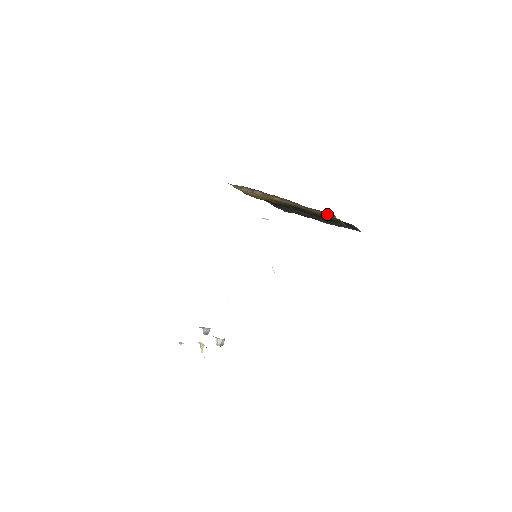
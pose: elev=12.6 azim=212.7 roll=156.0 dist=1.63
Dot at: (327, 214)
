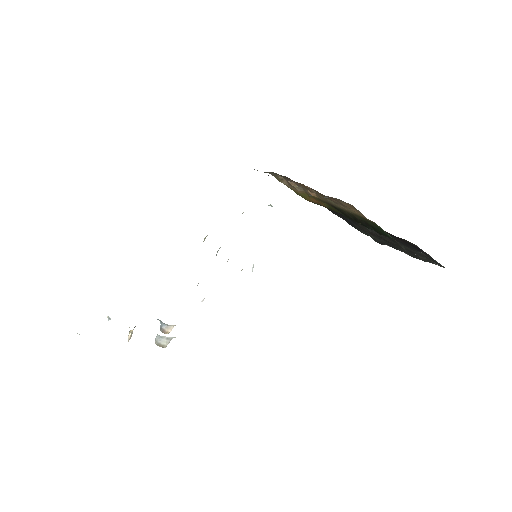
Dot at: (354, 210)
